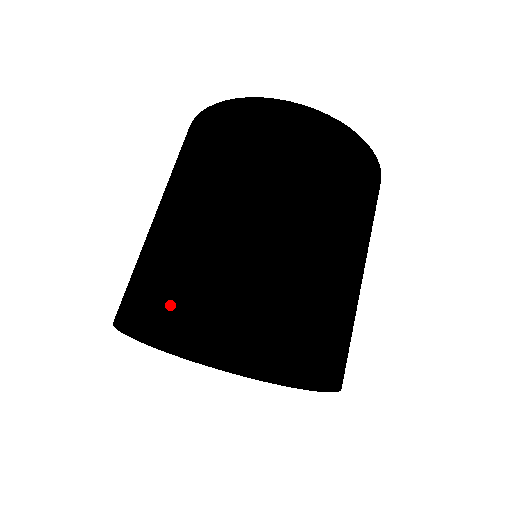
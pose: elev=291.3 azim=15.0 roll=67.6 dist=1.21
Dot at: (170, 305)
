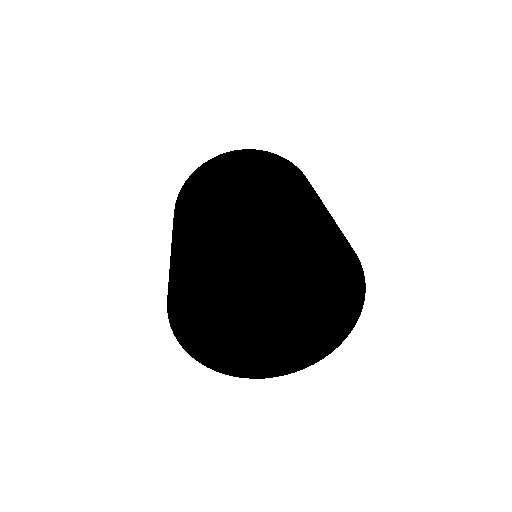
Dot at: (258, 209)
